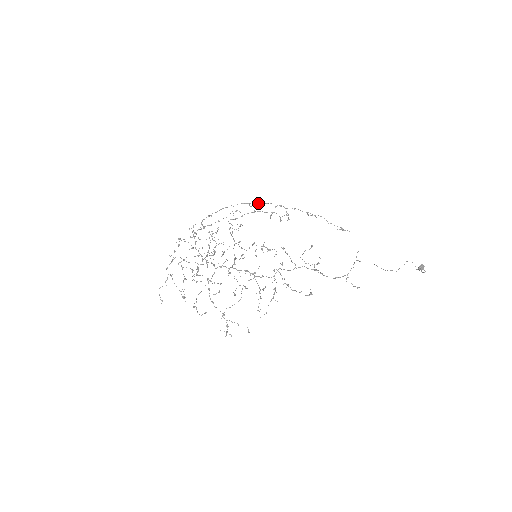
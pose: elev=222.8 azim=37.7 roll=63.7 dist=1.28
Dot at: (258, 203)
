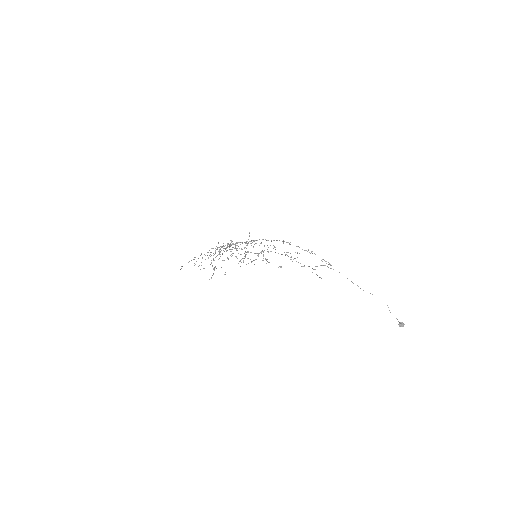
Dot at: occluded
